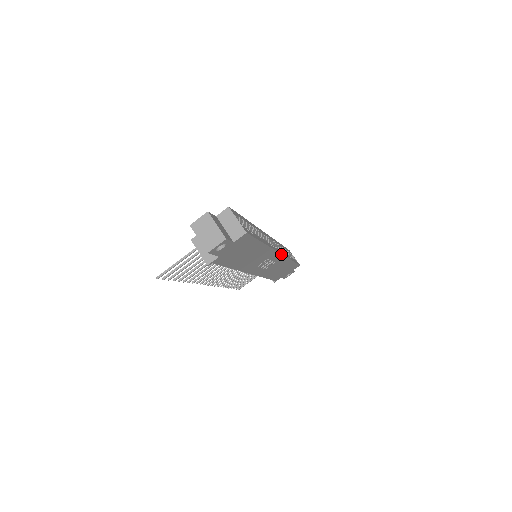
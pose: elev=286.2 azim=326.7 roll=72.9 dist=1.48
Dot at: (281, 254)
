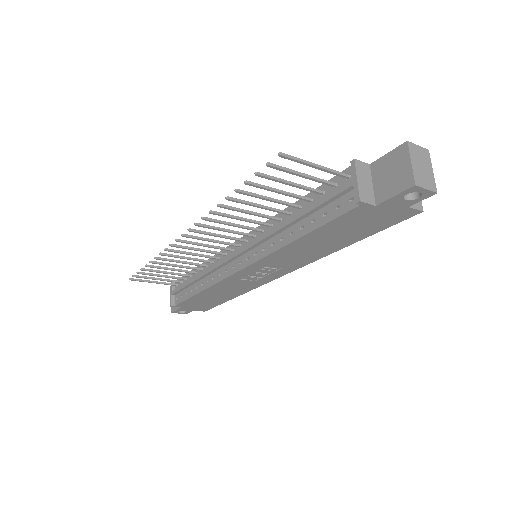
Dot at: (277, 278)
